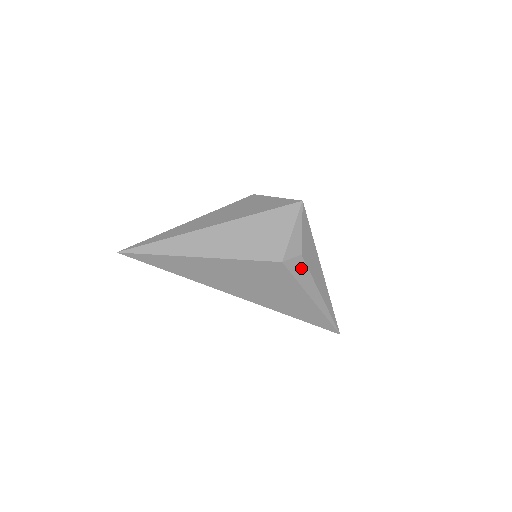
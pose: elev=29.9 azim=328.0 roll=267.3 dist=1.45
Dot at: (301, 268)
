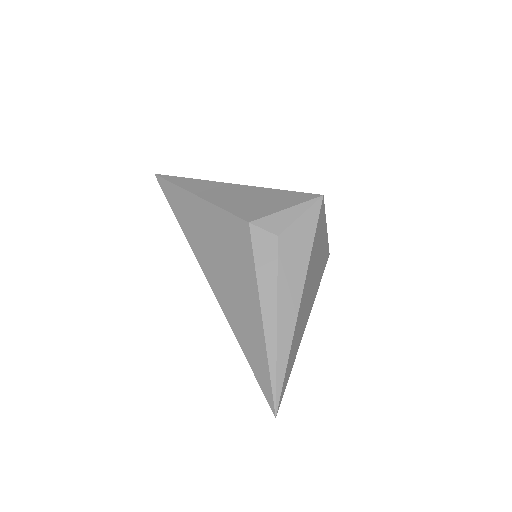
Dot at: (269, 253)
